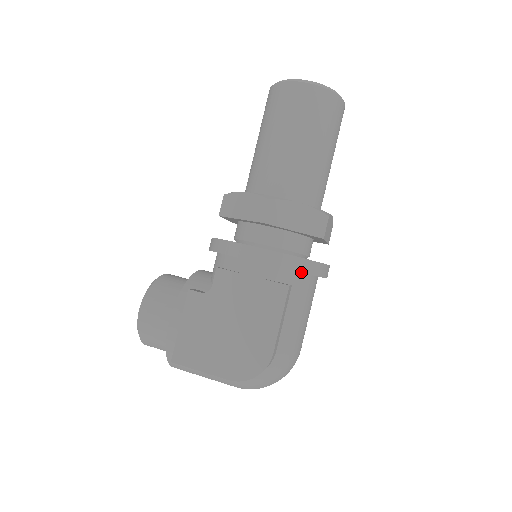
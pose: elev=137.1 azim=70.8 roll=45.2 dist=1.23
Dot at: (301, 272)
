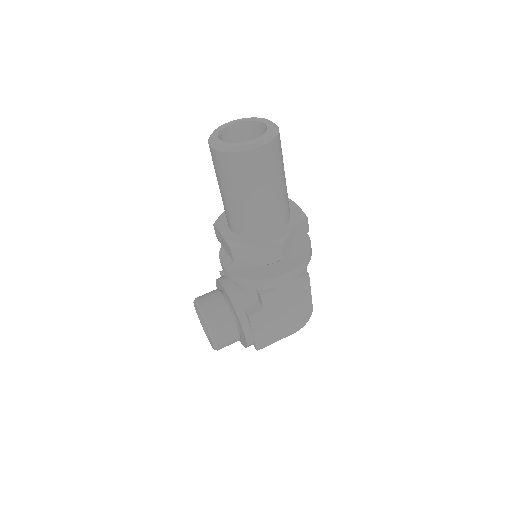
Dot at: (309, 261)
